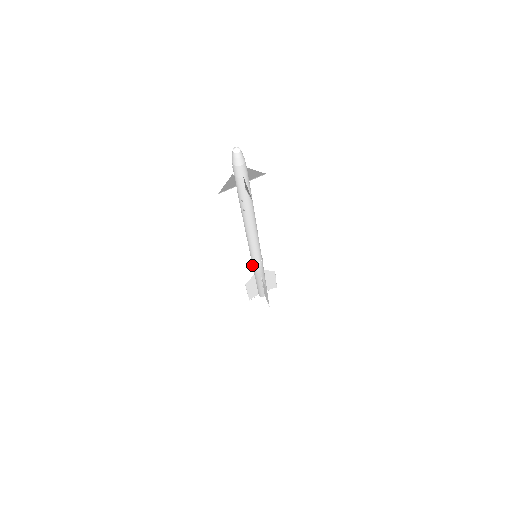
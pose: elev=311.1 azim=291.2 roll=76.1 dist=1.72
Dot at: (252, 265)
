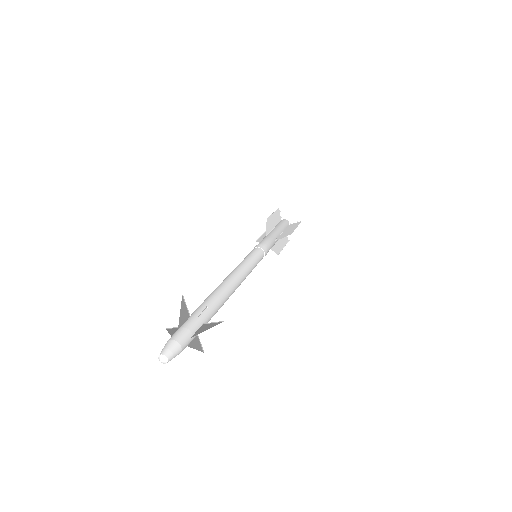
Dot at: occluded
